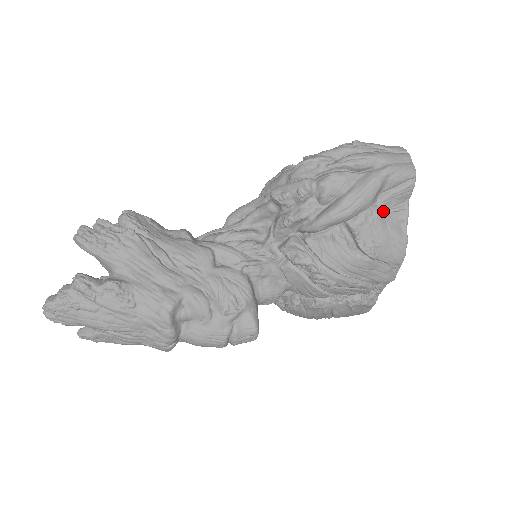
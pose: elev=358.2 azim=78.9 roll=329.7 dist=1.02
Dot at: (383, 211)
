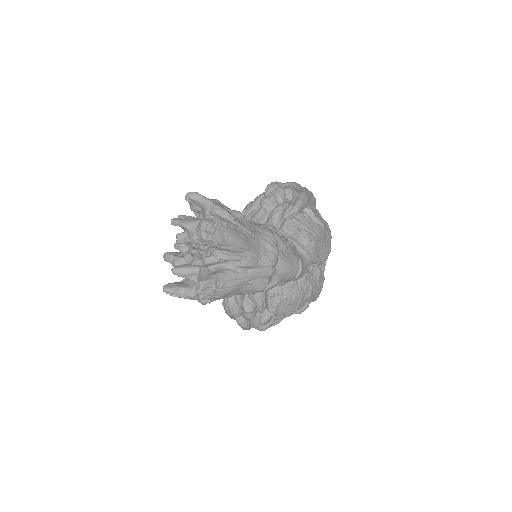
Dot at: occluded
